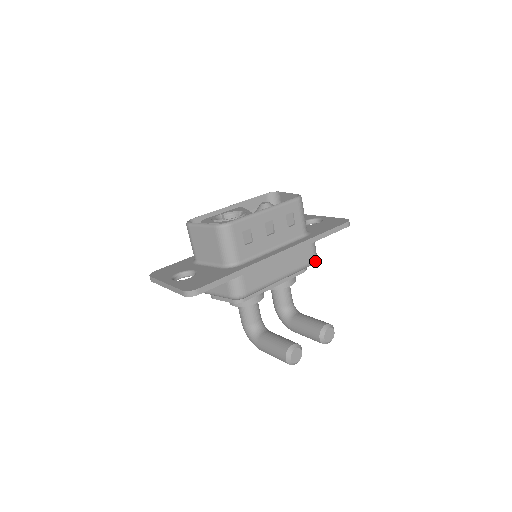
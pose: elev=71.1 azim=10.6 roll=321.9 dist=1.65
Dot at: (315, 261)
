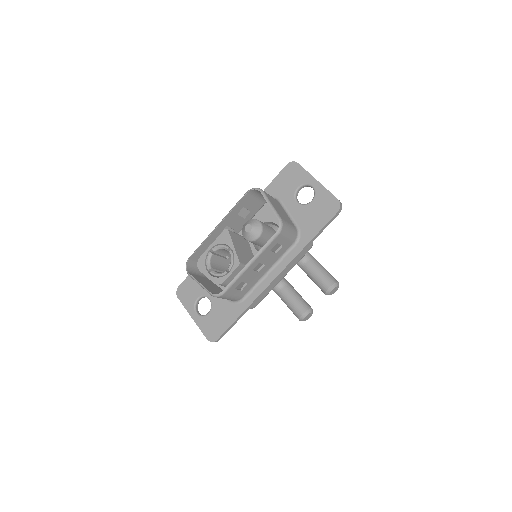
Dot at: (311, 247)
